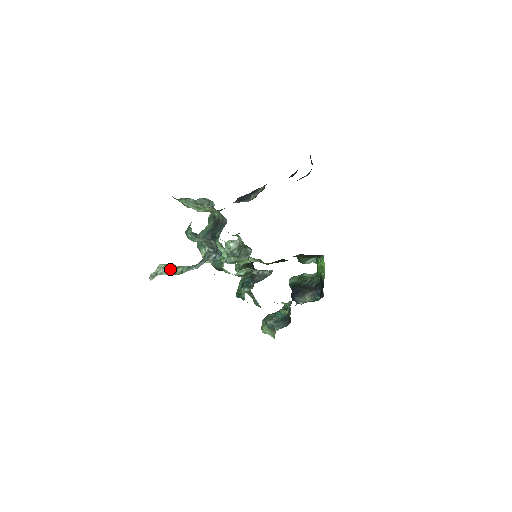
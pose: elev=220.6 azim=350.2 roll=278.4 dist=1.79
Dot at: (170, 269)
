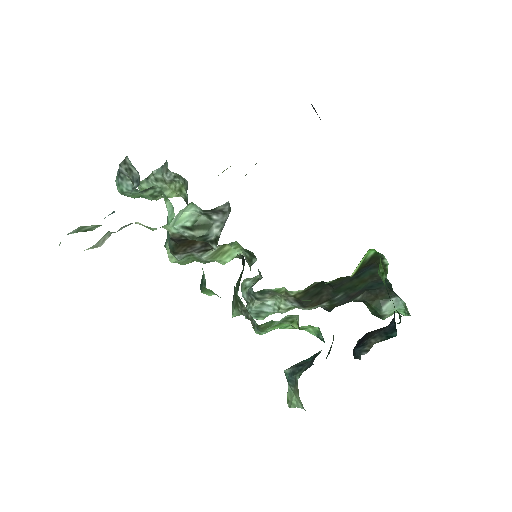
Dot at: (84, 228)
